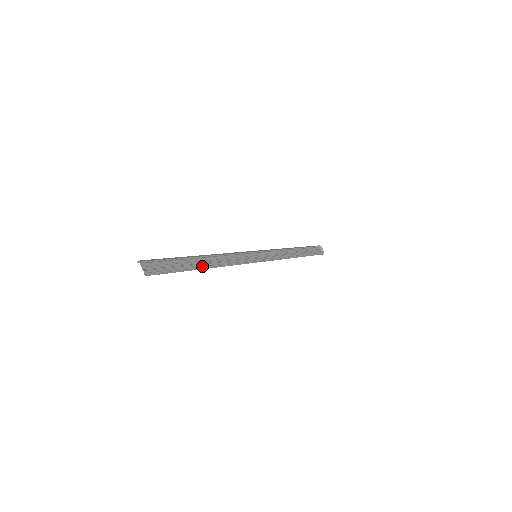
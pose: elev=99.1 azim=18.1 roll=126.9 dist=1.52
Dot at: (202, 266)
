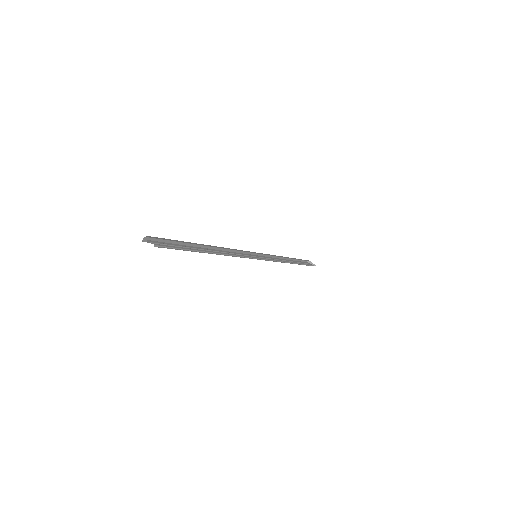
Dot at: (210, 252)
